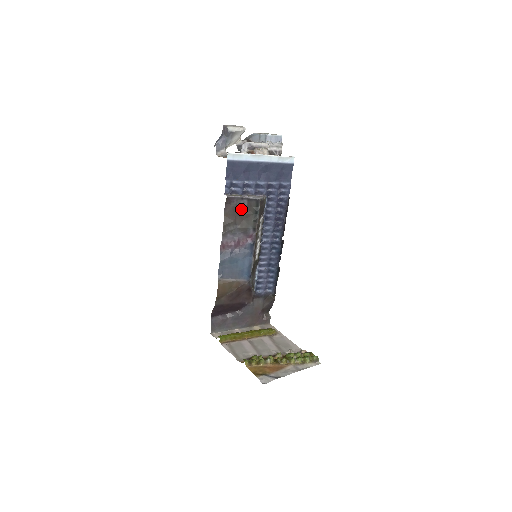
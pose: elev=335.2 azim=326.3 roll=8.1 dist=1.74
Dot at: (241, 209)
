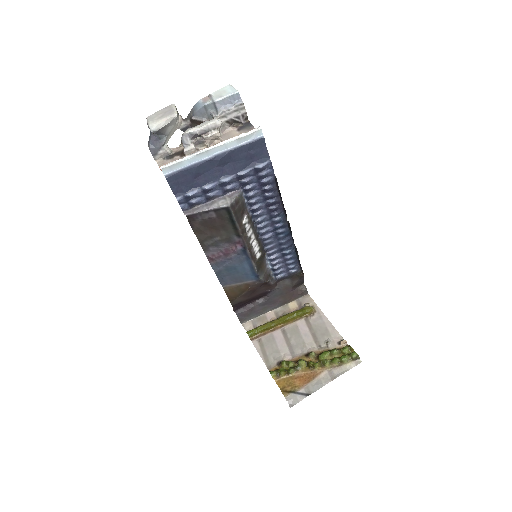
Dot at: (211, 221)
